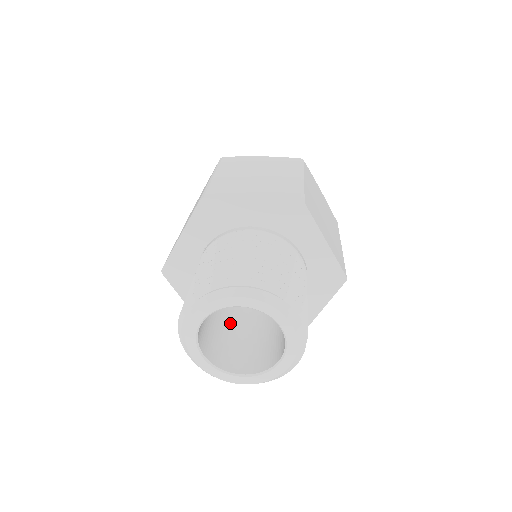
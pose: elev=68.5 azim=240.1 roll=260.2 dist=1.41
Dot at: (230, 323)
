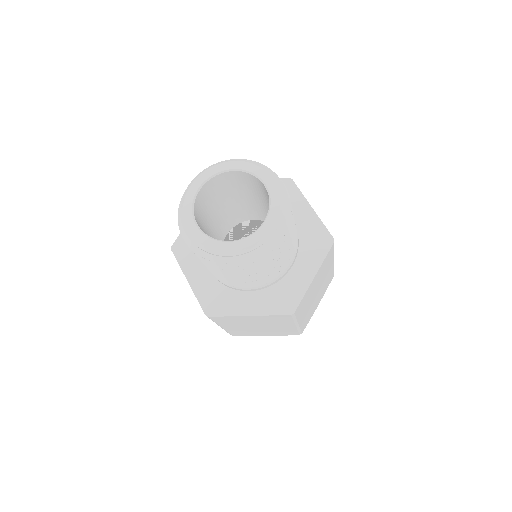
Dot at: occluded
